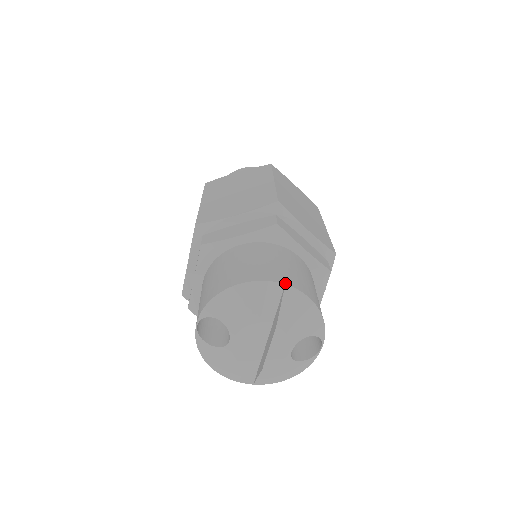
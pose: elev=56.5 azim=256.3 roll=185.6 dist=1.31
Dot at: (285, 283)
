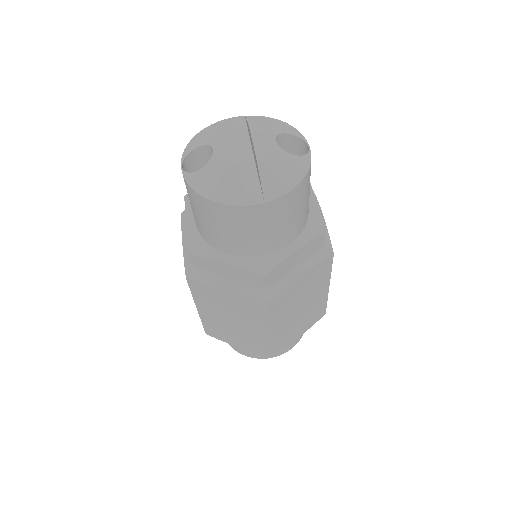
Dot at: (245, 117)
